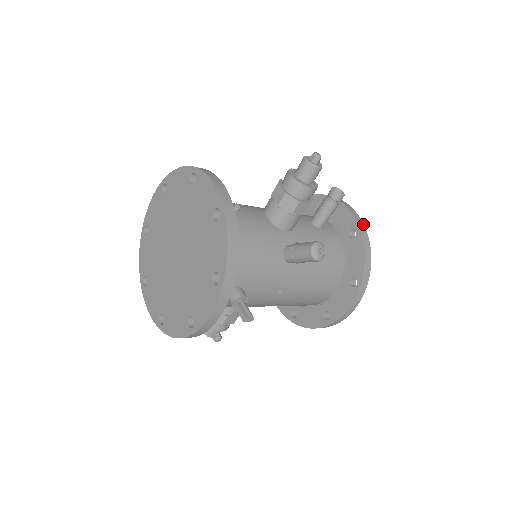
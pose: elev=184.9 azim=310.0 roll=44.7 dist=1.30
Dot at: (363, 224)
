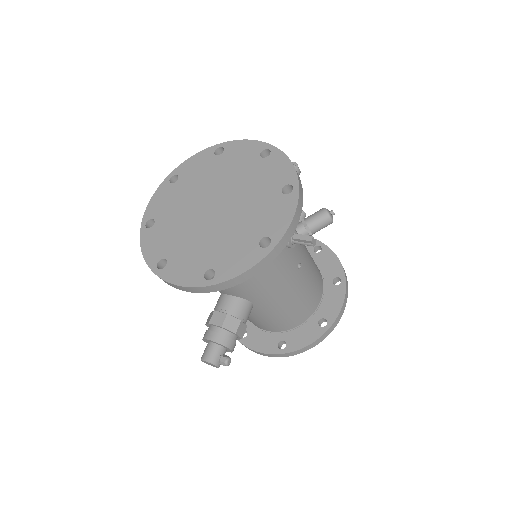
Dot at: occluded
